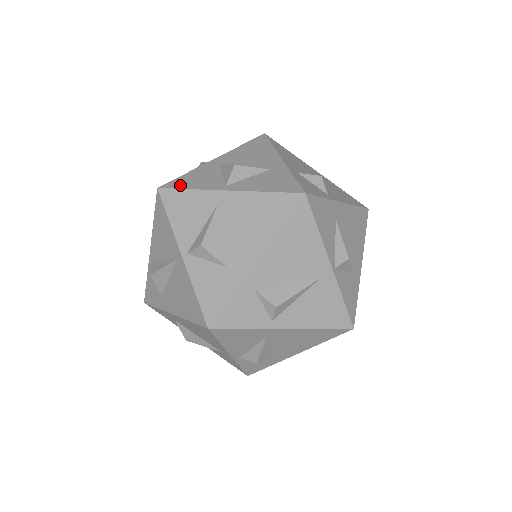
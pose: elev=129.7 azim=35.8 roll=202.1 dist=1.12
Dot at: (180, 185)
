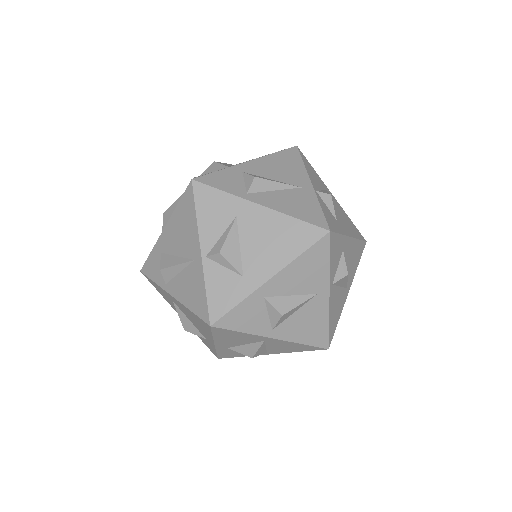
Dot at: occluded
